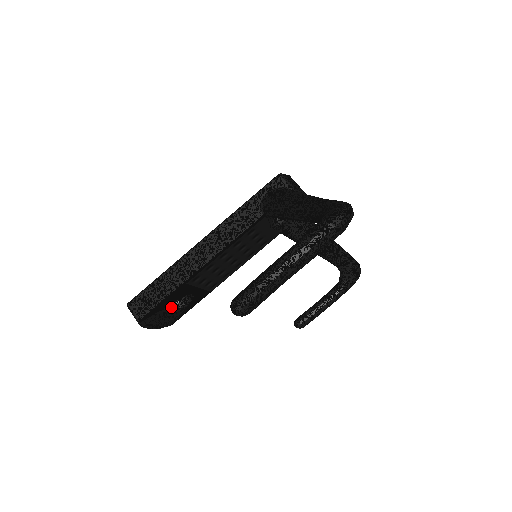
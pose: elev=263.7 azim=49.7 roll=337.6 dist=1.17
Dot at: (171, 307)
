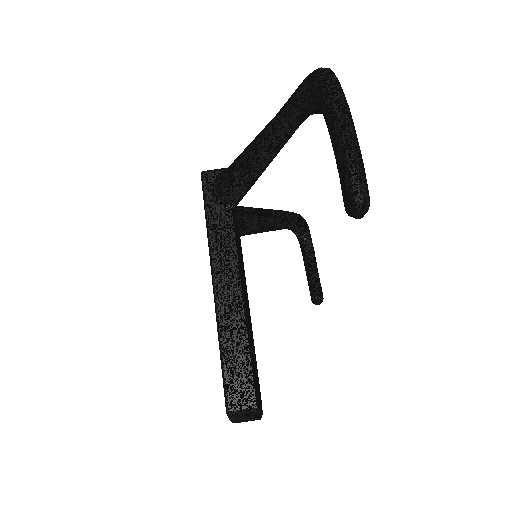
Dot at: occluded
